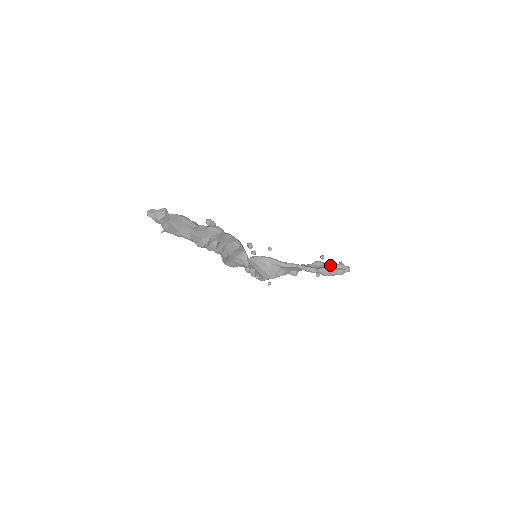
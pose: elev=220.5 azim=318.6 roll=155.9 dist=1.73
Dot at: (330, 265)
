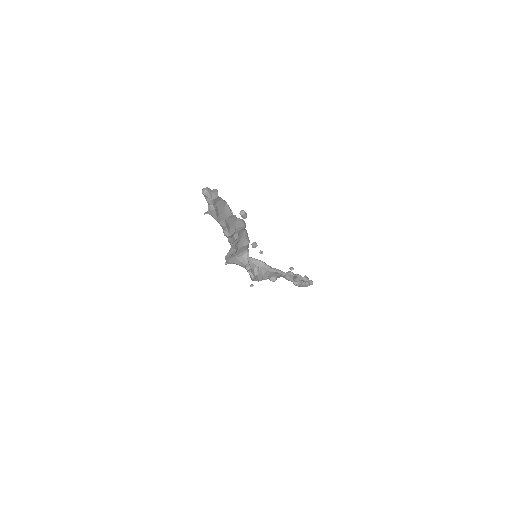
Dot at: (299, 277)
